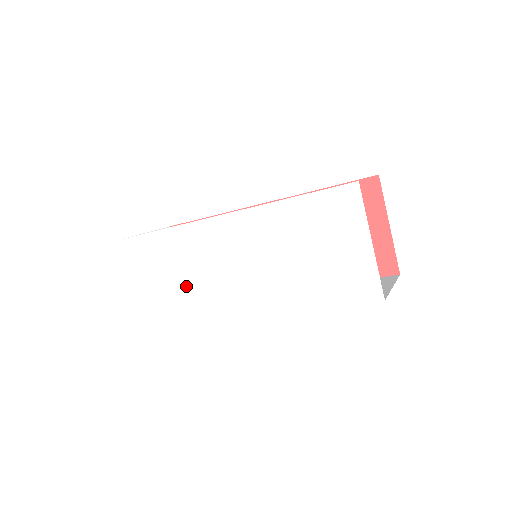
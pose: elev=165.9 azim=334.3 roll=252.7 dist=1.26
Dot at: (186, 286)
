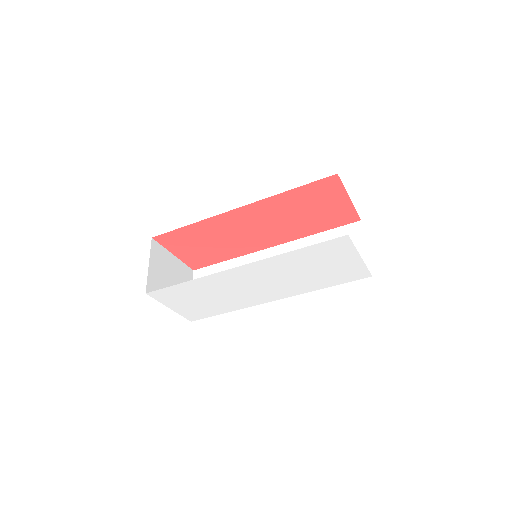
Dot at: (216, 301)
